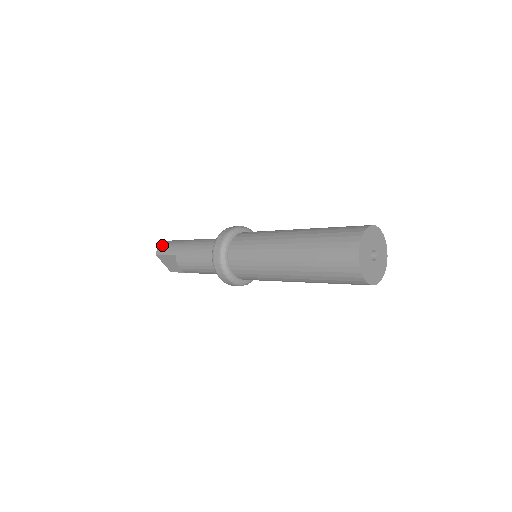
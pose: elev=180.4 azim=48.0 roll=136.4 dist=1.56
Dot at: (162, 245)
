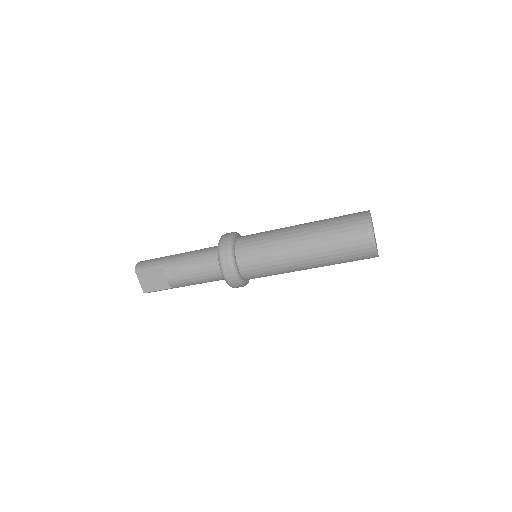
Dot at: (142, 261)
